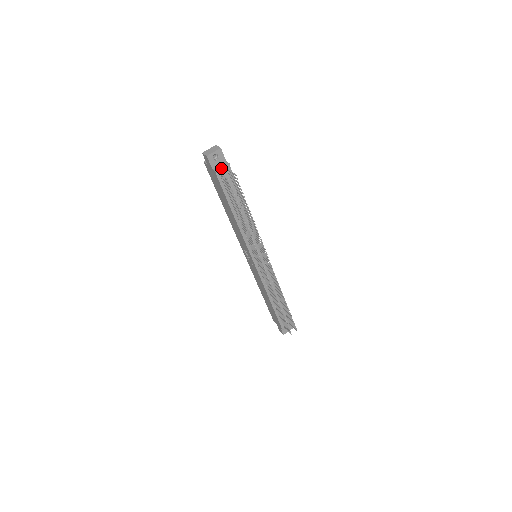
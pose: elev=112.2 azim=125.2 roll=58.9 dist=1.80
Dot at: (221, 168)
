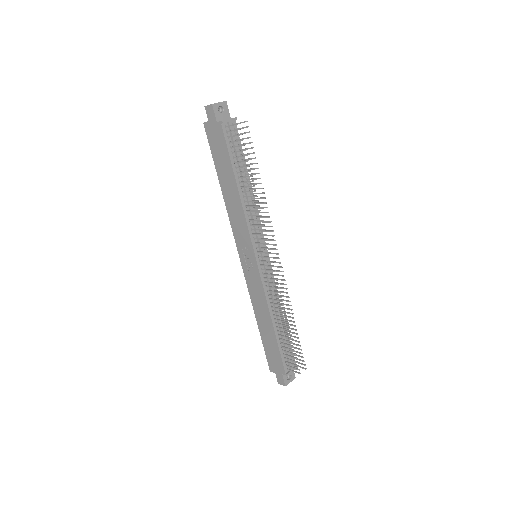
Dot at: (228, 119)
